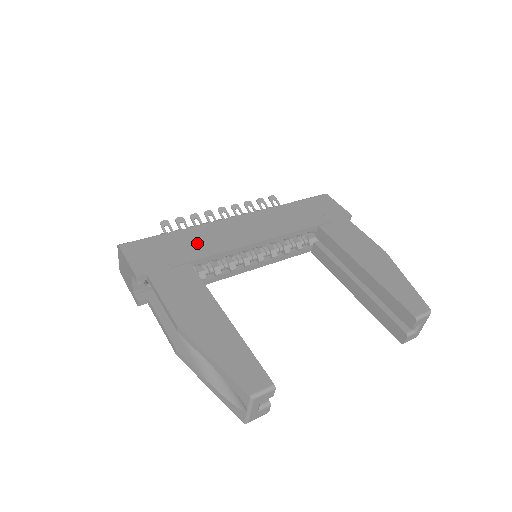
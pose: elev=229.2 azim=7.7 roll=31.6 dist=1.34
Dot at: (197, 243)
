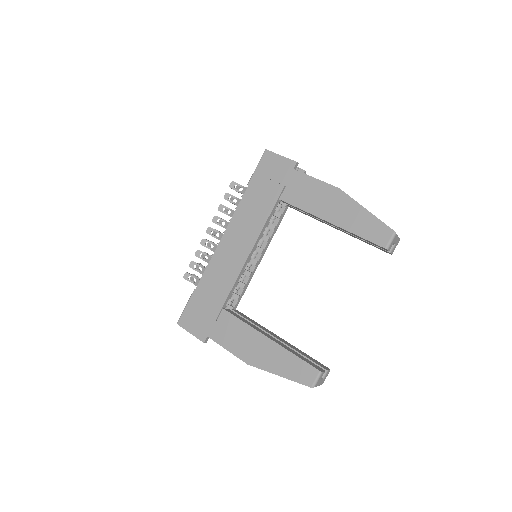
Dot at: (216, 287)
